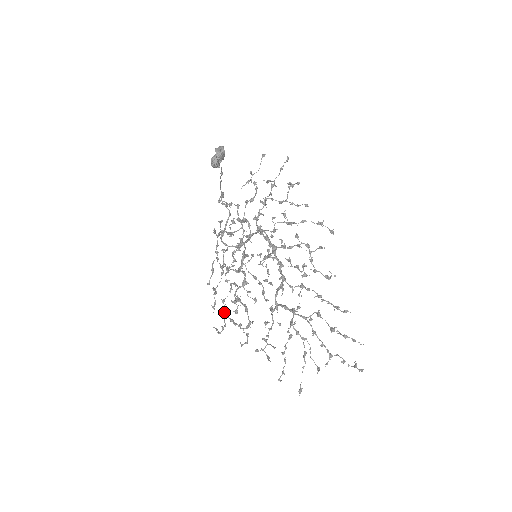
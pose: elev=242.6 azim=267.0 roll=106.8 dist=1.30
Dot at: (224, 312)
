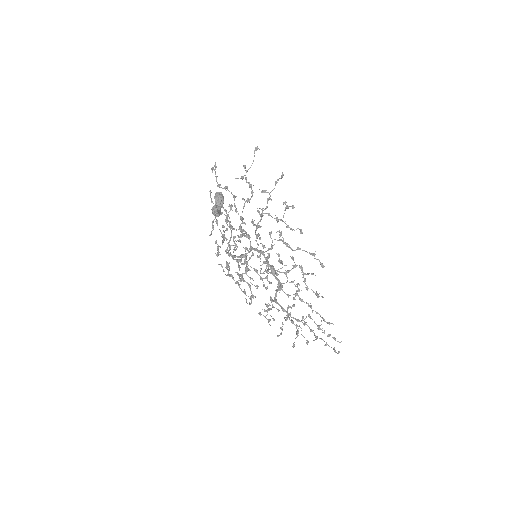
Dot at: (229, 274)
